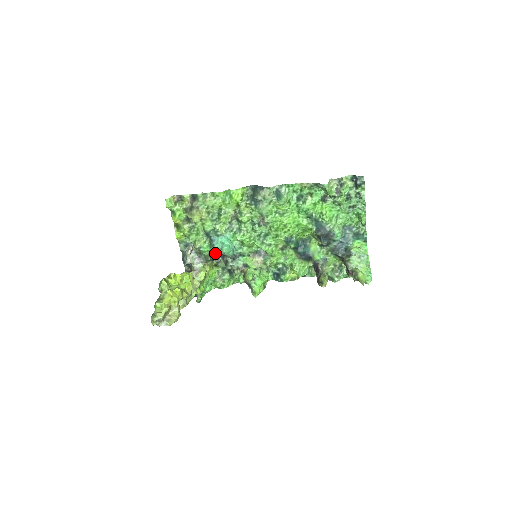
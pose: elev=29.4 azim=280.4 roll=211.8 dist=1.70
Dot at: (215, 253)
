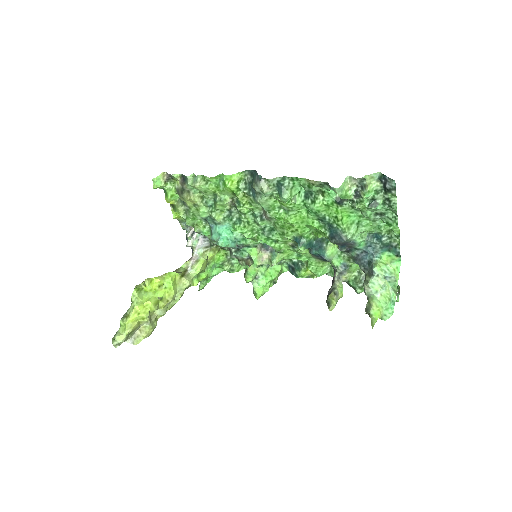
Dot at: occluded
